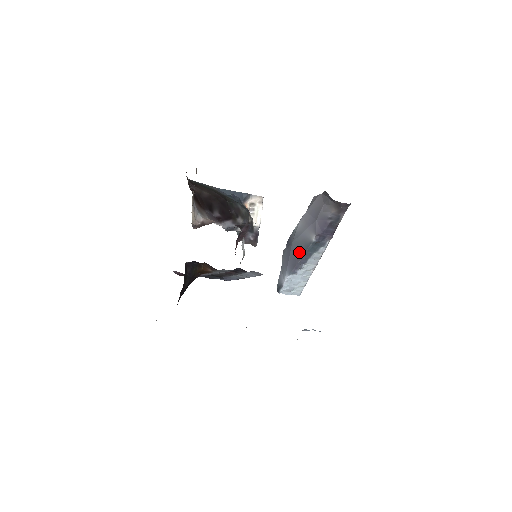
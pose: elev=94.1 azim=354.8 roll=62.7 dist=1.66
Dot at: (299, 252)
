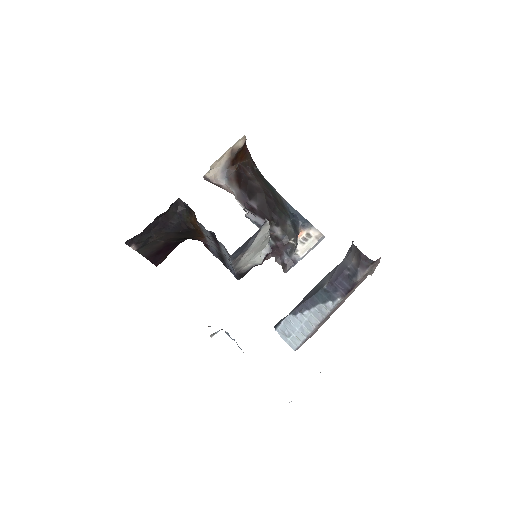
Dot at: (310, 295)
